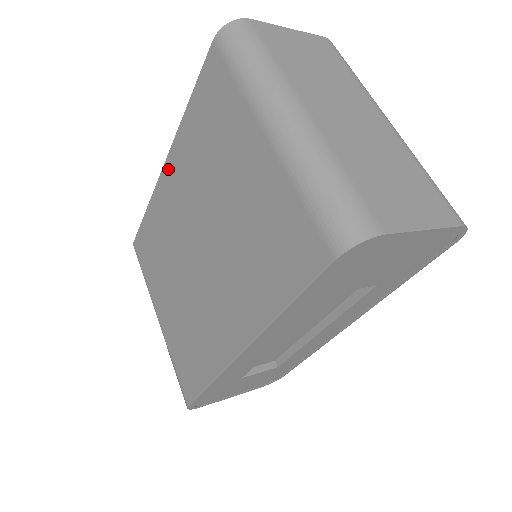
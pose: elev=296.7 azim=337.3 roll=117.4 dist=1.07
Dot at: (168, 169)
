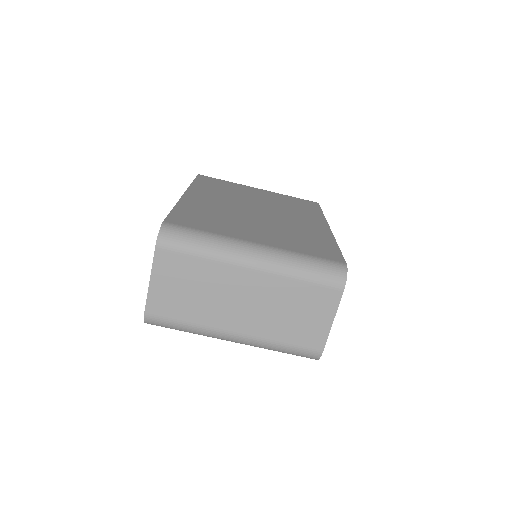
Dot at: occluded
